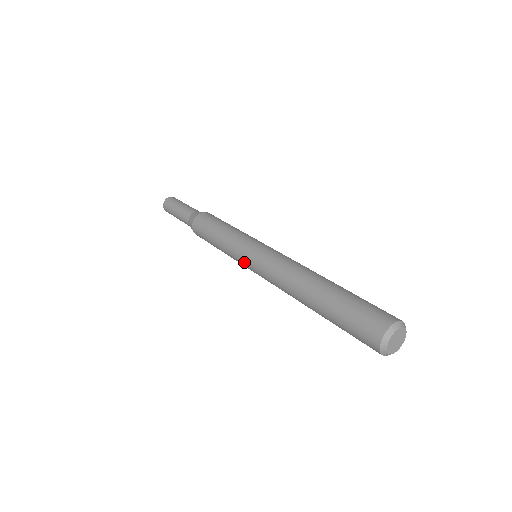
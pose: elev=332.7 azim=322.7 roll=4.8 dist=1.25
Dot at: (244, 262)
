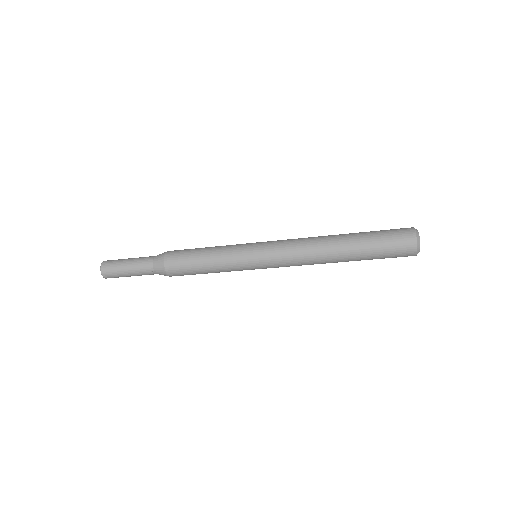
Dot at: (254, 243)
